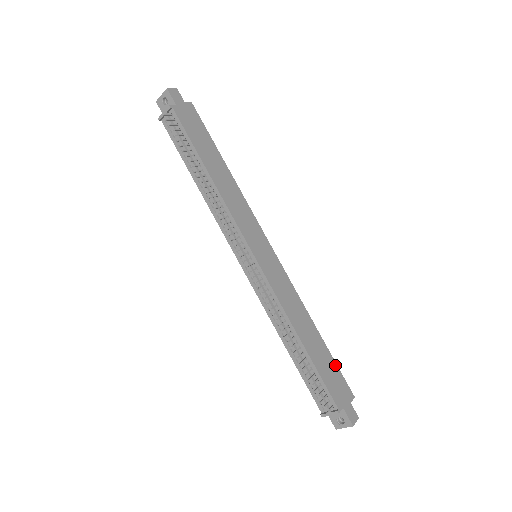
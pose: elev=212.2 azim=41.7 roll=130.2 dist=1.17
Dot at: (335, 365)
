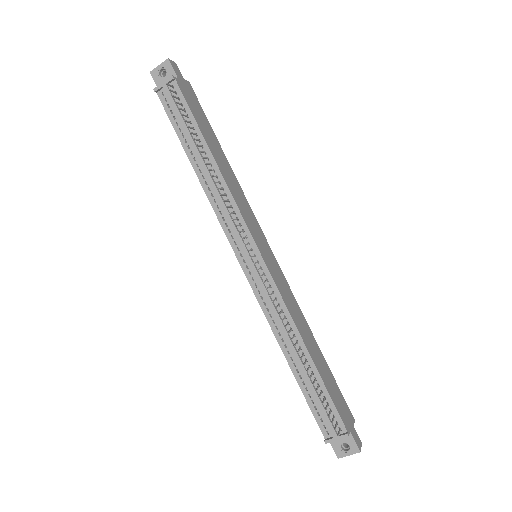
Dot at: (336, 383)
